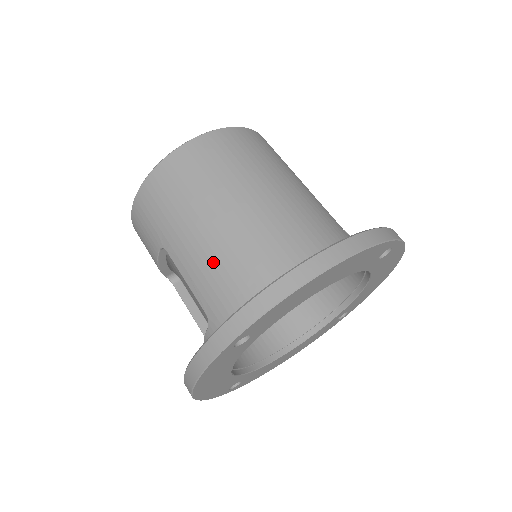
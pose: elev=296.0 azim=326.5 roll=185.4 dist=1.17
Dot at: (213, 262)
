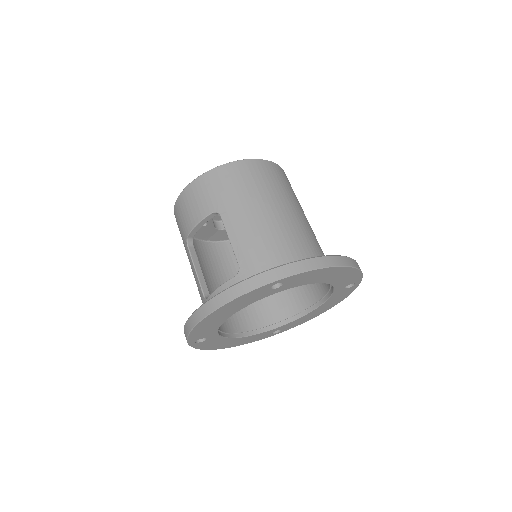
Dot at: (261, 235)
